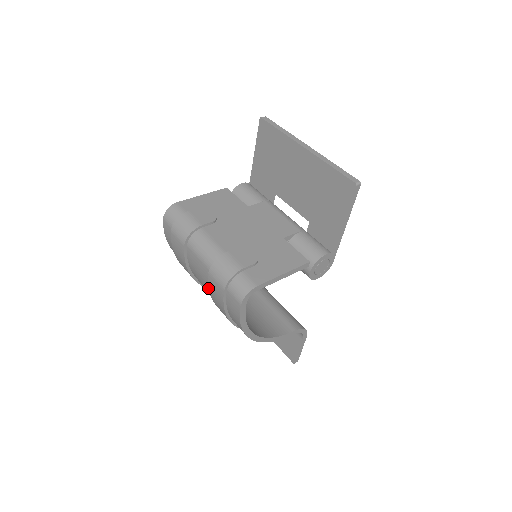
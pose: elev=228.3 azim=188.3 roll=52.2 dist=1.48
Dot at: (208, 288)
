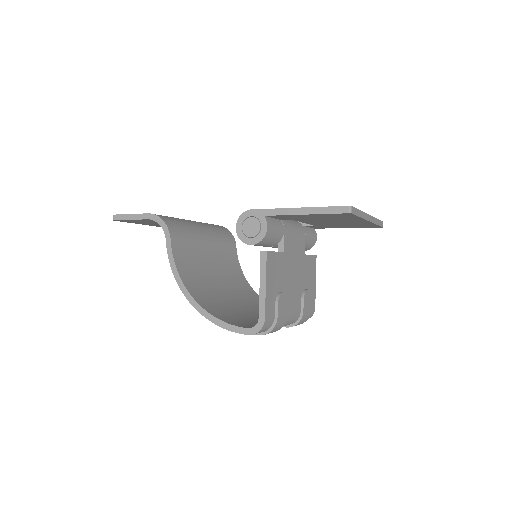
Dot at: occluded
